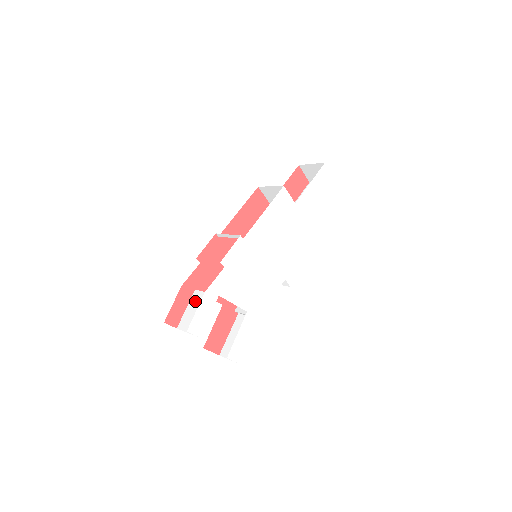
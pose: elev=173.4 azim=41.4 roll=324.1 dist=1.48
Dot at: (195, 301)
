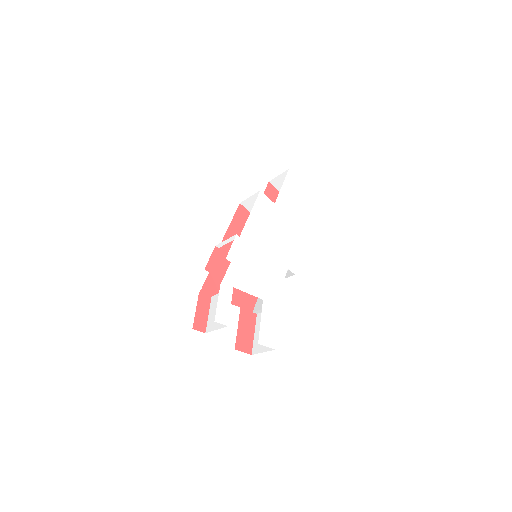
Dot at: (214, 304)
